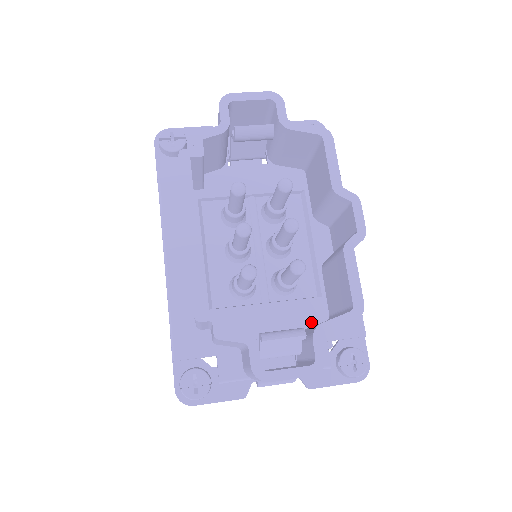
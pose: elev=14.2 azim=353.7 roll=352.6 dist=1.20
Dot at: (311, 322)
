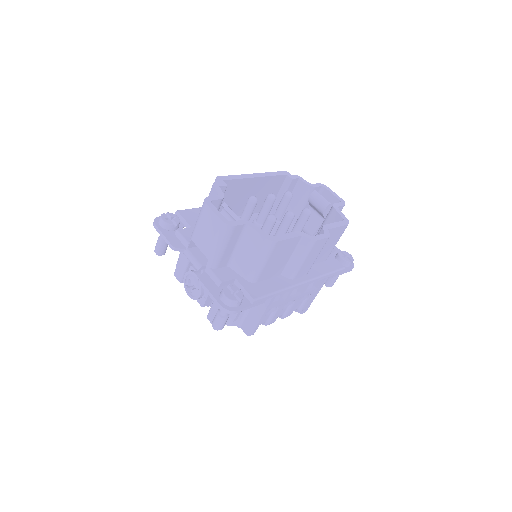
Dot at: occluded
